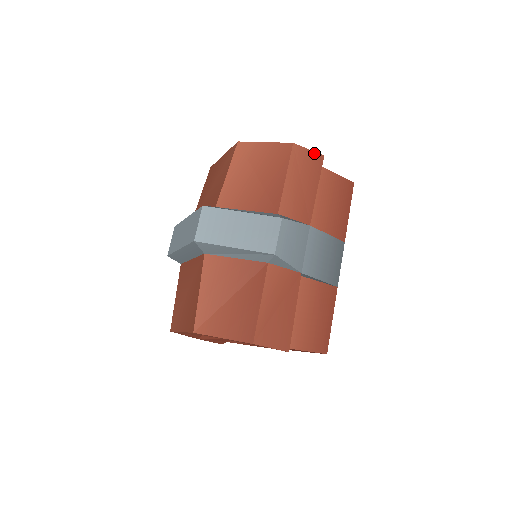
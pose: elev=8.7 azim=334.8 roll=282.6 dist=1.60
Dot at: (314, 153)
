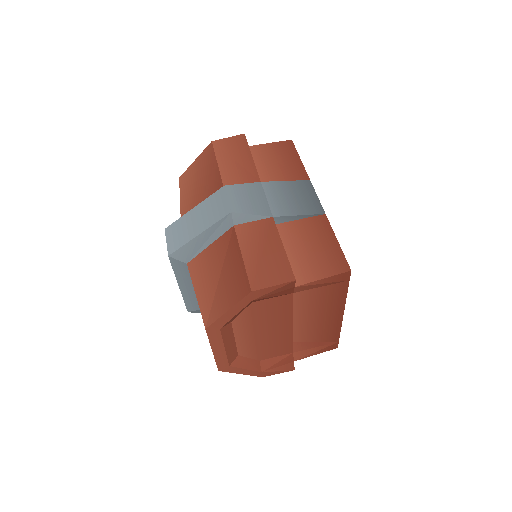
Dot at: (234, 137)
